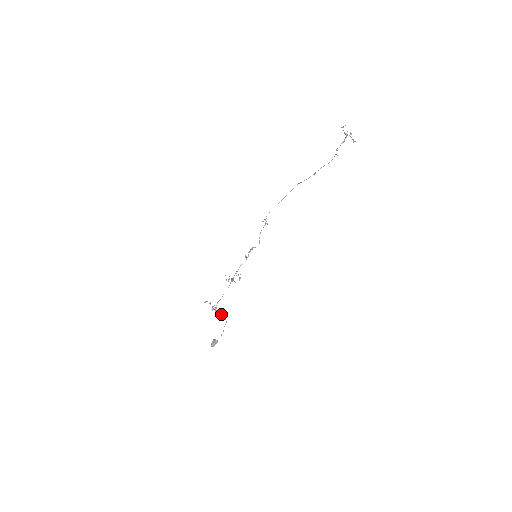
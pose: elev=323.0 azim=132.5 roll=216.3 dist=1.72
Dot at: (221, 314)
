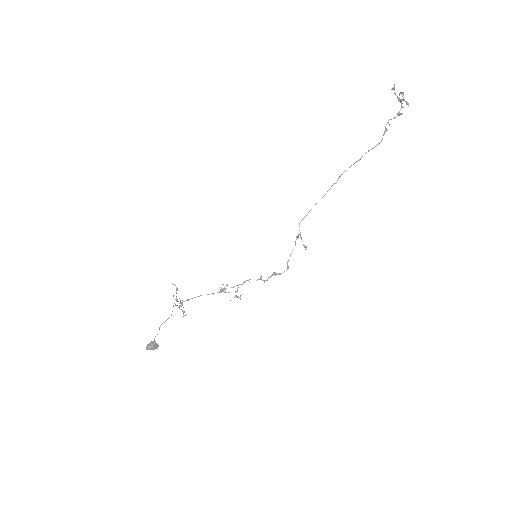
Dot at: (183, 316)
